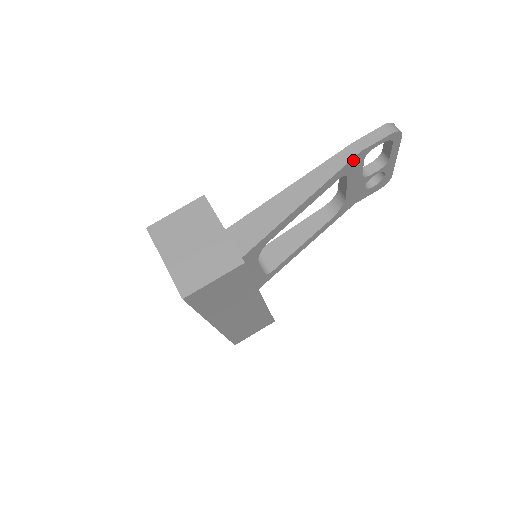
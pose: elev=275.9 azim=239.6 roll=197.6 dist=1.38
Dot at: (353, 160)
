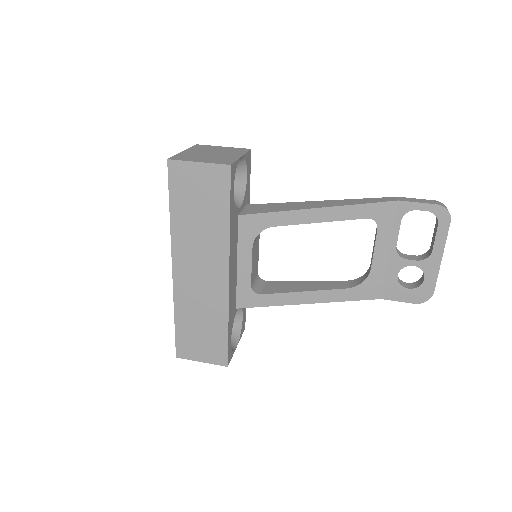
Dot at: (388, 206)
